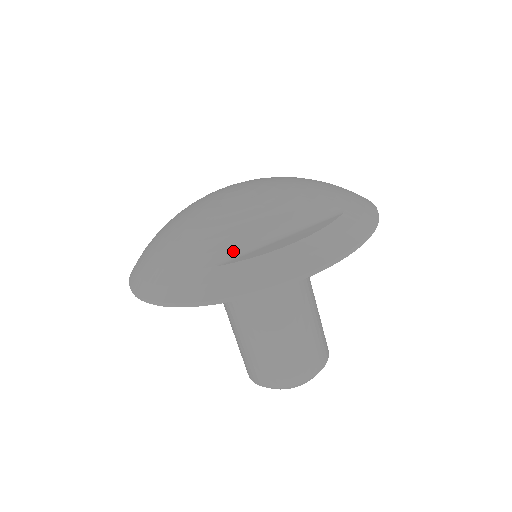
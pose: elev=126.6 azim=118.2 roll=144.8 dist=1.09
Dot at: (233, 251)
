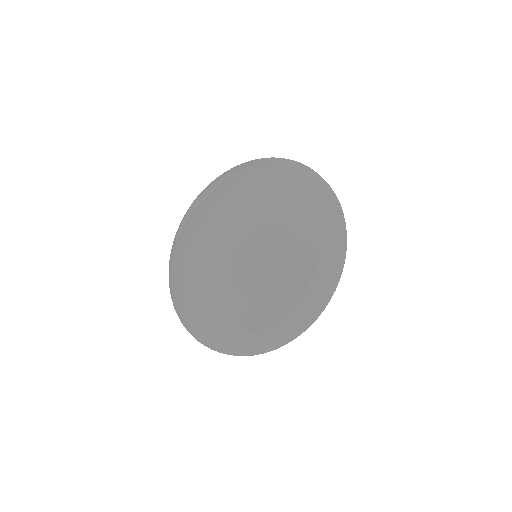
Dot at: (250, 319)
